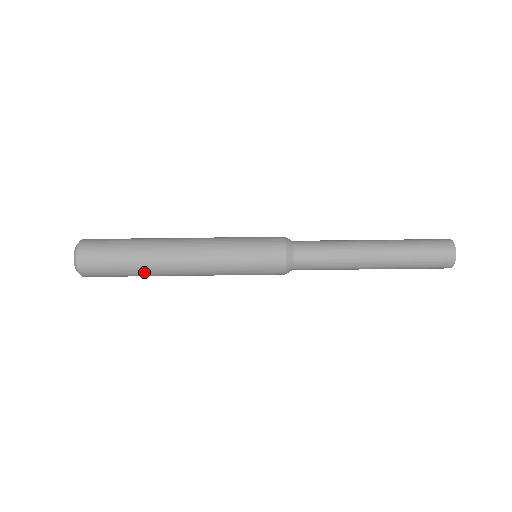
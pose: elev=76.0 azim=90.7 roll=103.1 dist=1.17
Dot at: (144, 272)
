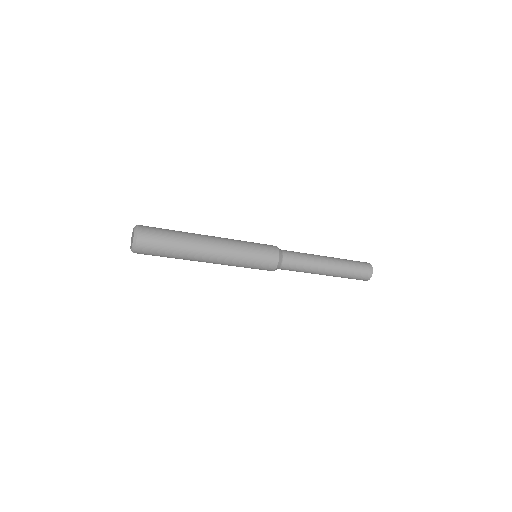
Dot at: occluded
